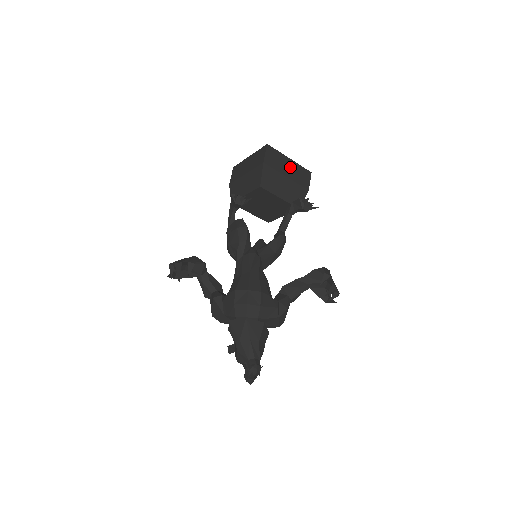
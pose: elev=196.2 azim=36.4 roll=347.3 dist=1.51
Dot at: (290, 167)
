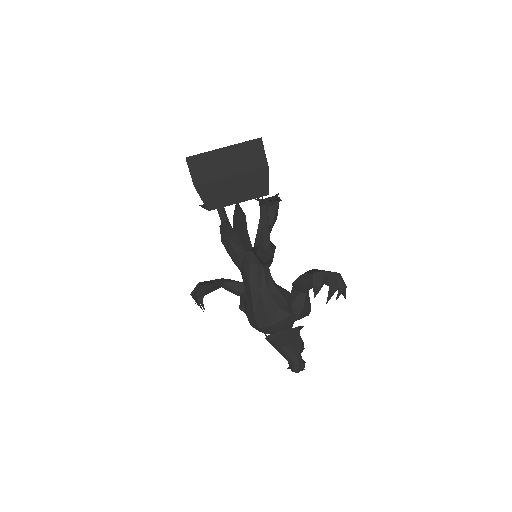
Dot at: (229, 159)
